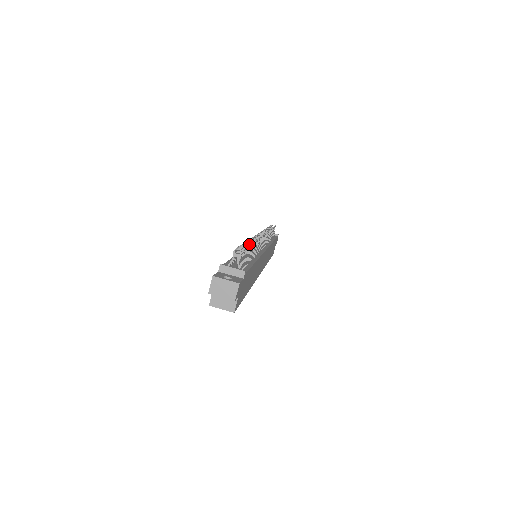
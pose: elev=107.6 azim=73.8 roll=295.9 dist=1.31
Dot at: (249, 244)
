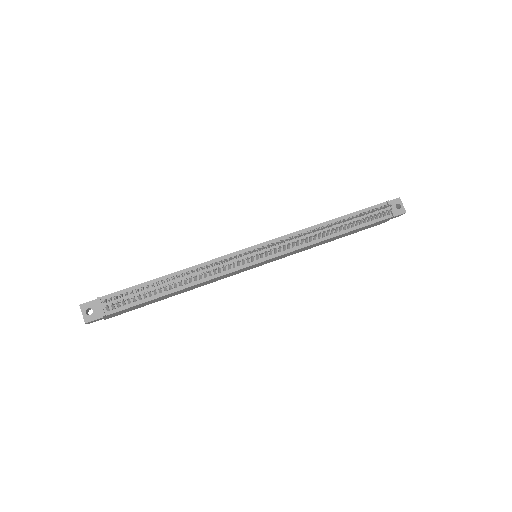
Dot at: occluded
